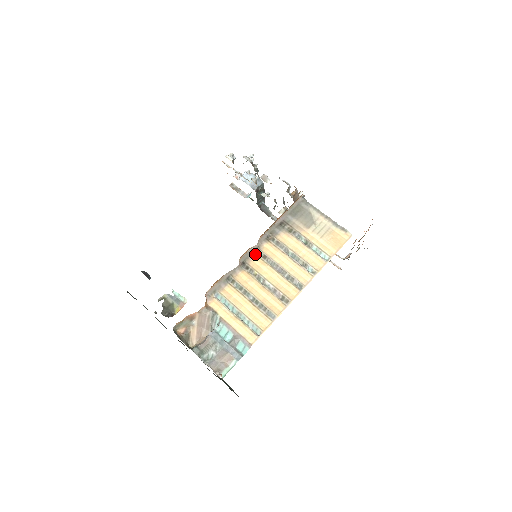
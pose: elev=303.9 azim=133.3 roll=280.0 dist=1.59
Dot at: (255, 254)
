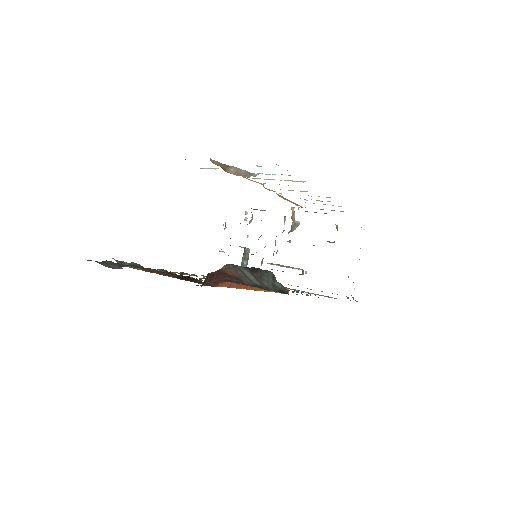
Dot at: occluded
